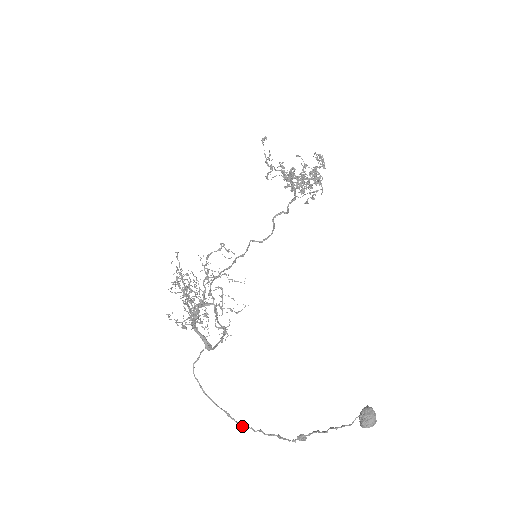
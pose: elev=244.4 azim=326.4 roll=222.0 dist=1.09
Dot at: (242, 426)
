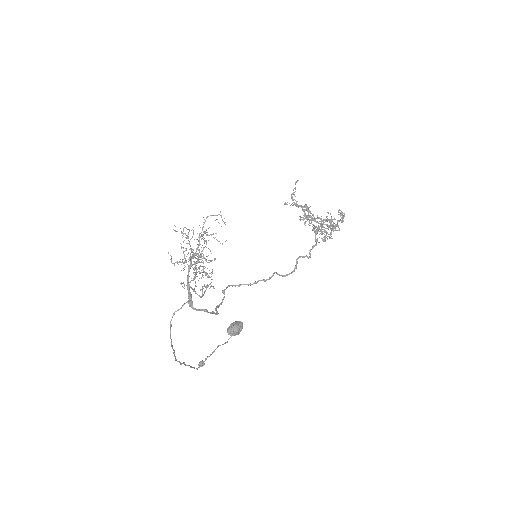
Dot at: (176, 360)
